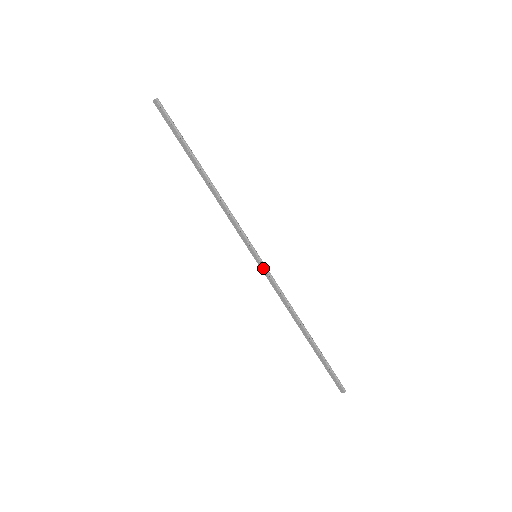
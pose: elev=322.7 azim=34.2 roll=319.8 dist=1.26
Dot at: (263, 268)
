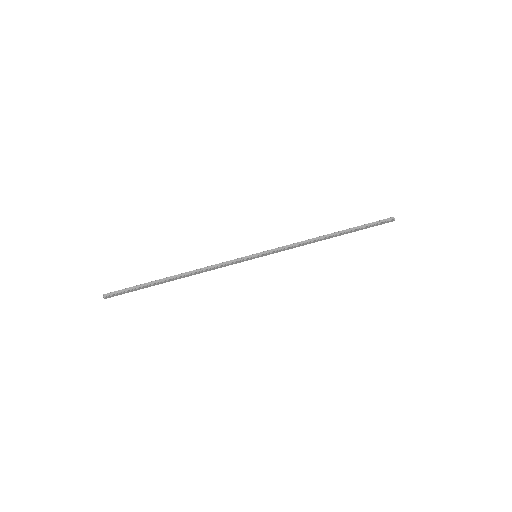
Dot at: (268, 254)
